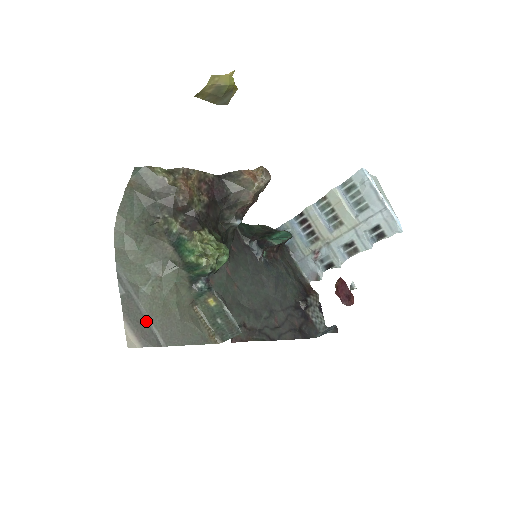
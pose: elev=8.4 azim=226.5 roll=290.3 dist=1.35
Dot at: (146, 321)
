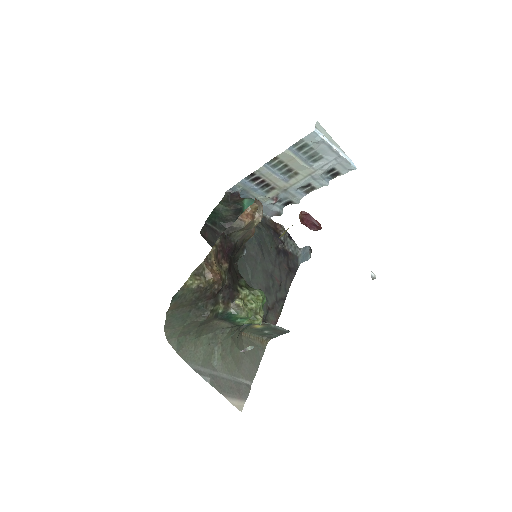
Dot at: (233, 381)
